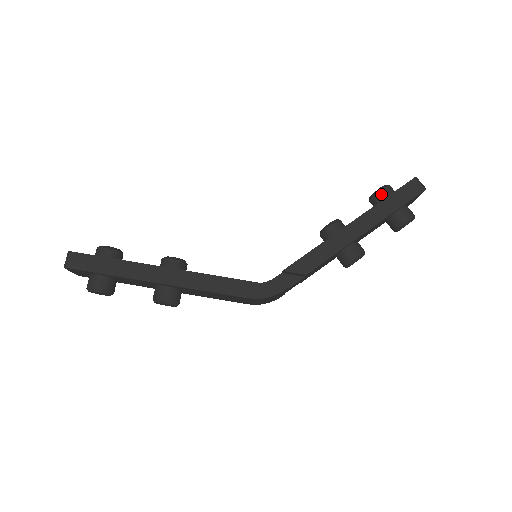
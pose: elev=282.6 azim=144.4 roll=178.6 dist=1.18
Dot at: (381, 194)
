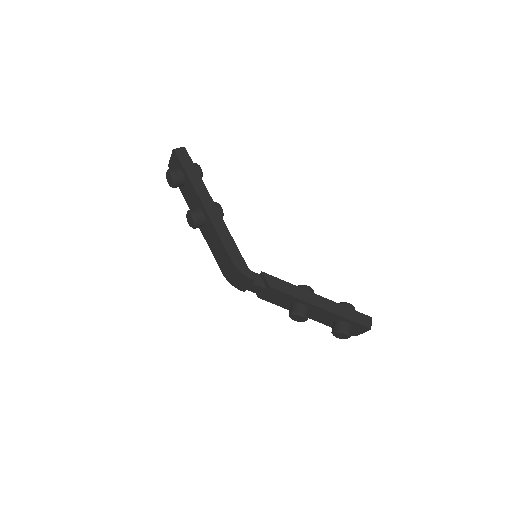
Dot at: (347, 306)
